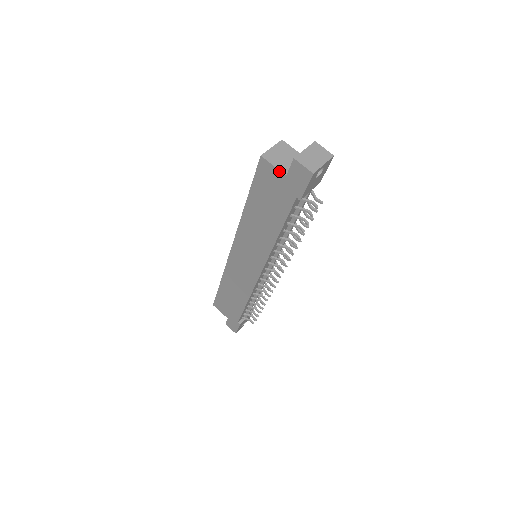
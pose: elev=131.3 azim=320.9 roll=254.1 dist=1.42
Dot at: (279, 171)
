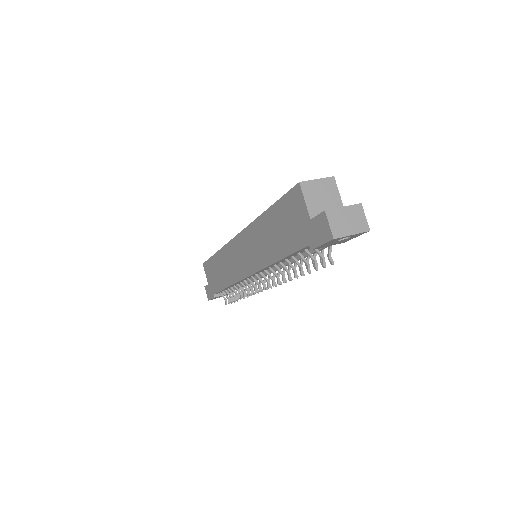
Dot at: (307, 210)
